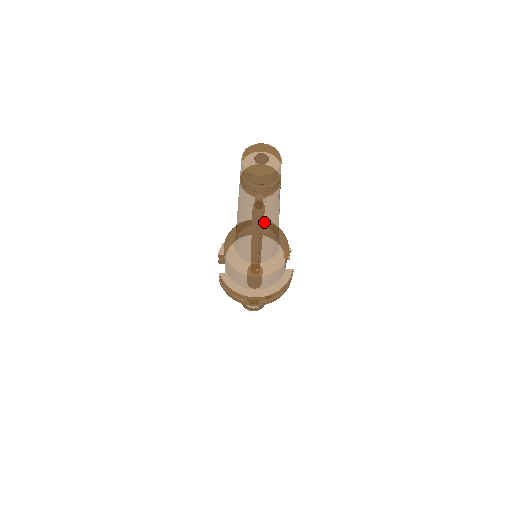
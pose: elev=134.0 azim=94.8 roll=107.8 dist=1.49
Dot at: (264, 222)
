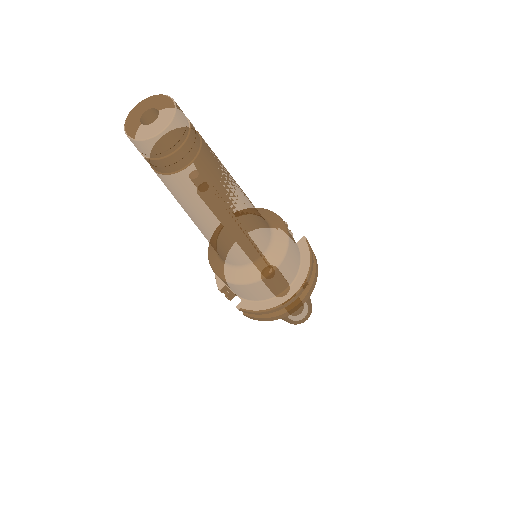
Dot at: (223, 197)
